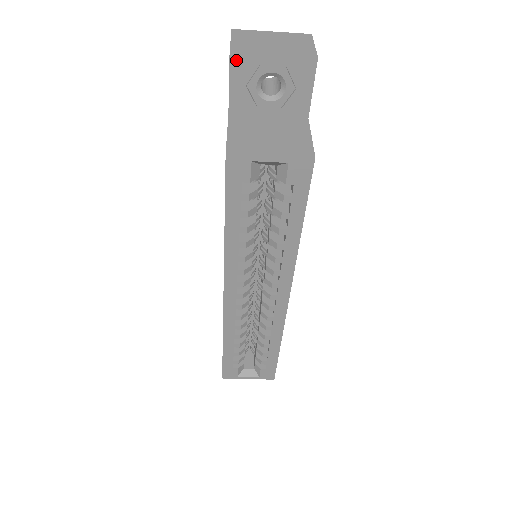
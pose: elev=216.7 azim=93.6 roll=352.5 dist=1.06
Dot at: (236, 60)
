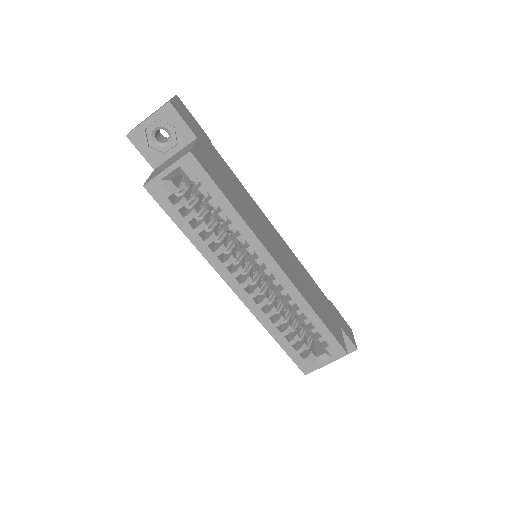
Dot at: (132, 137)
